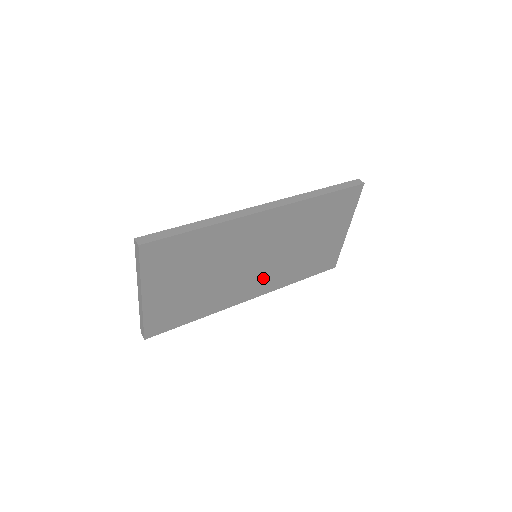
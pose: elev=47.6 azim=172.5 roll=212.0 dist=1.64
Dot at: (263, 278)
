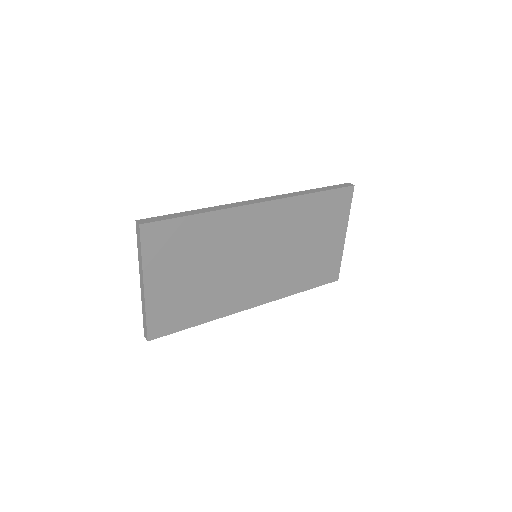
Dot at: (265, 282)
